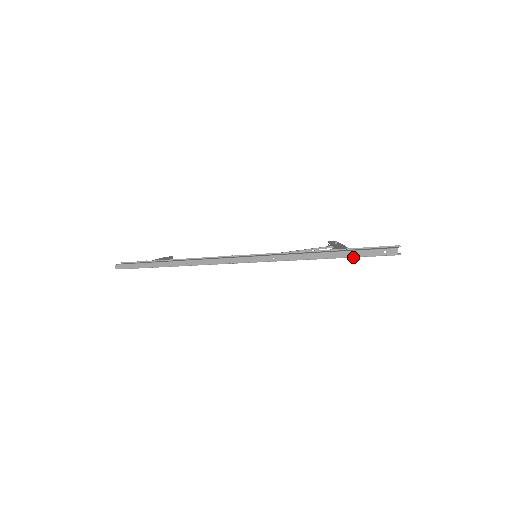
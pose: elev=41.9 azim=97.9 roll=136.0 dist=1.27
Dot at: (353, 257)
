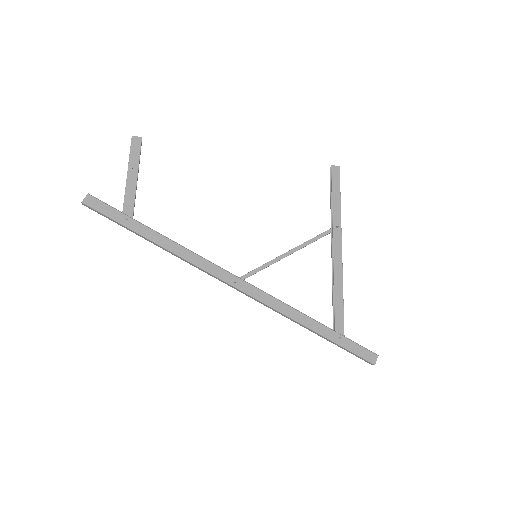
Dot at: occluded
